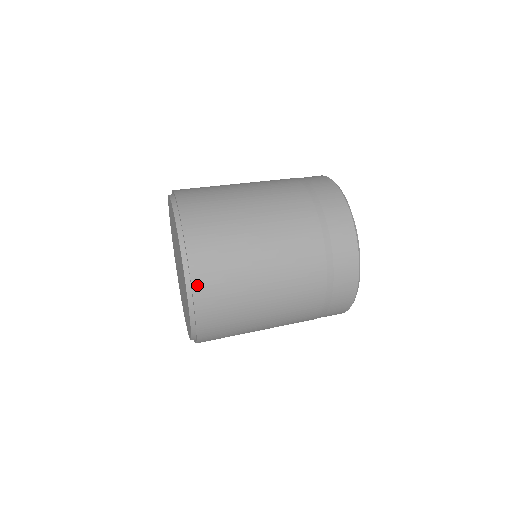
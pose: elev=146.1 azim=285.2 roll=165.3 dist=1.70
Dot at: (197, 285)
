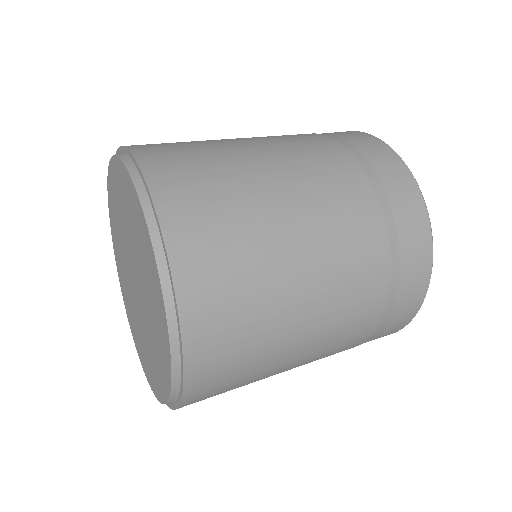
Dot at: (192, 382)
